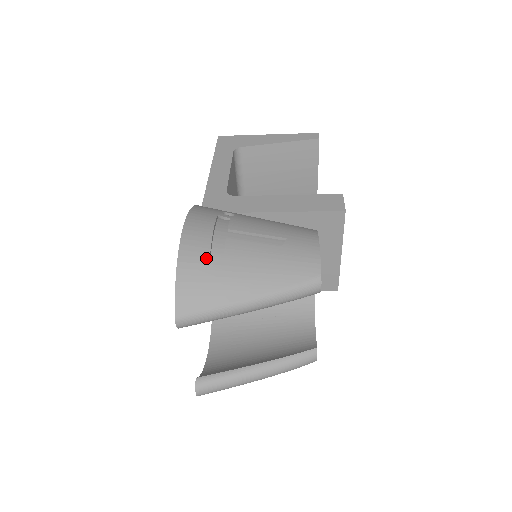
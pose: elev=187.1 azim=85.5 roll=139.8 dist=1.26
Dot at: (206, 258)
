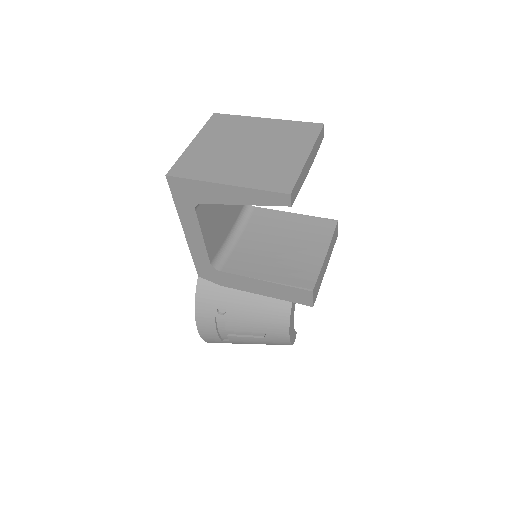
Dot at: (221, 342)
